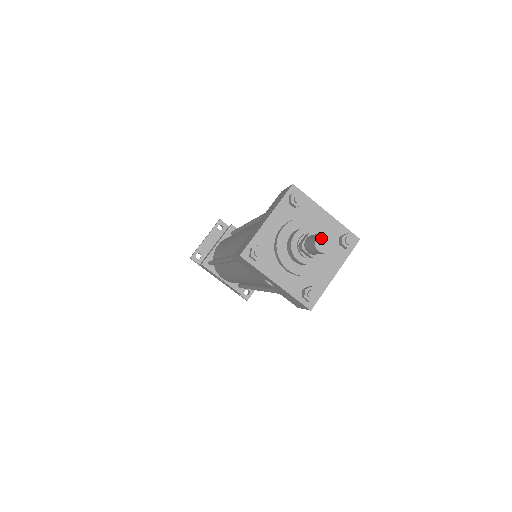
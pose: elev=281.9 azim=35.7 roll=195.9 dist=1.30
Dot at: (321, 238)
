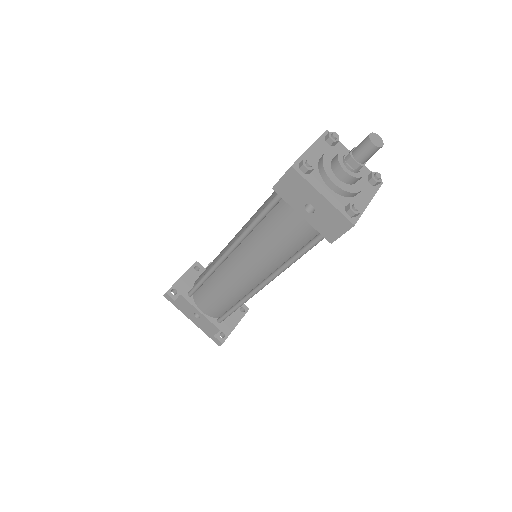
Dot at: (373, 136)
